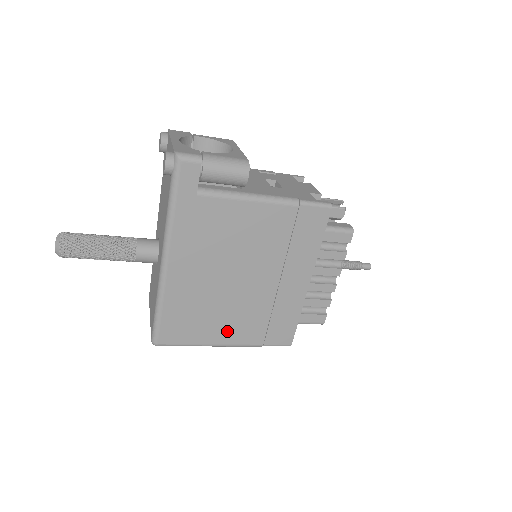
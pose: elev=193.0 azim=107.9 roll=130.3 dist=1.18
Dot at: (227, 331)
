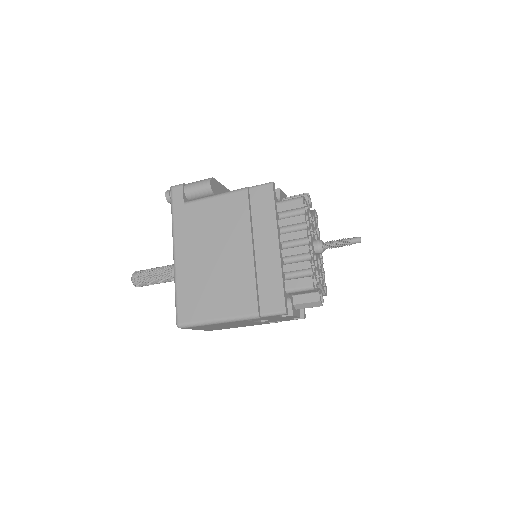
Dot at: (225, 303)
